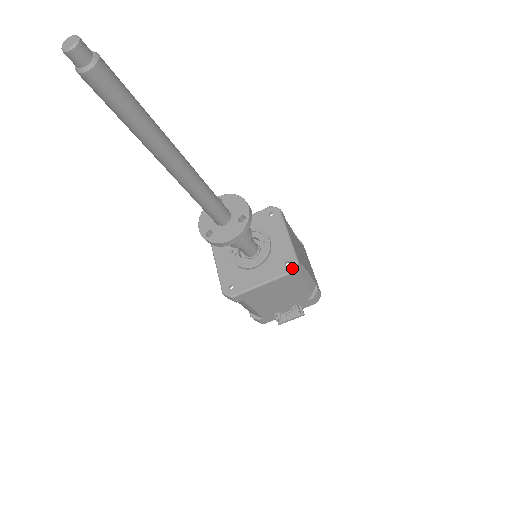
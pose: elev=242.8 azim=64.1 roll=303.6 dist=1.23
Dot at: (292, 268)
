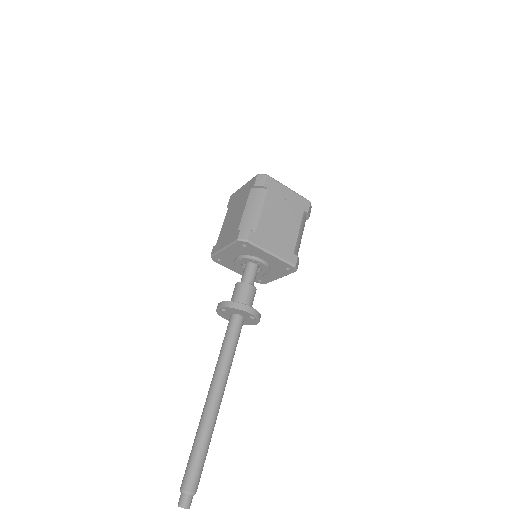
Dot at: (294, 271)
